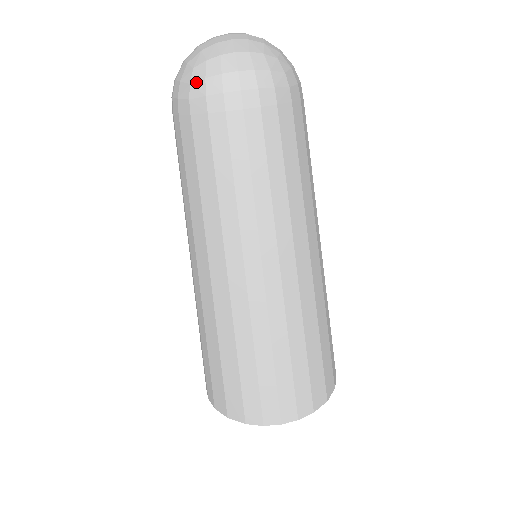
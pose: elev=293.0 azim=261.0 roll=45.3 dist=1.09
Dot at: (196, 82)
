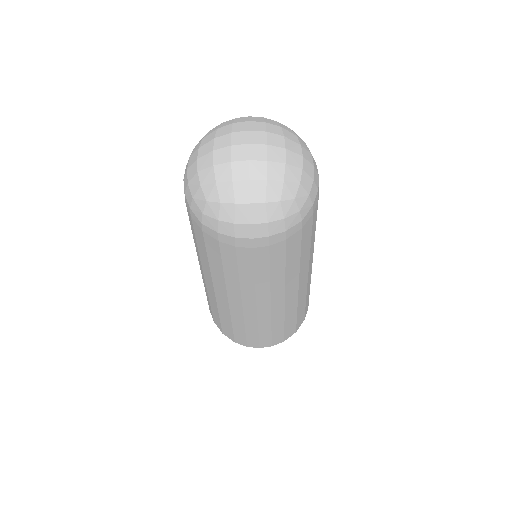
Dot at: (209, 217)
